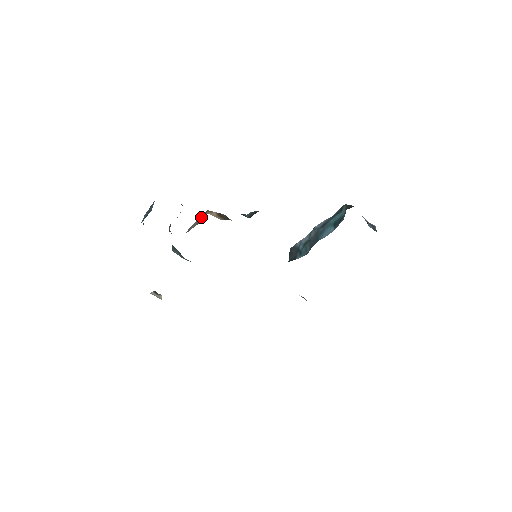
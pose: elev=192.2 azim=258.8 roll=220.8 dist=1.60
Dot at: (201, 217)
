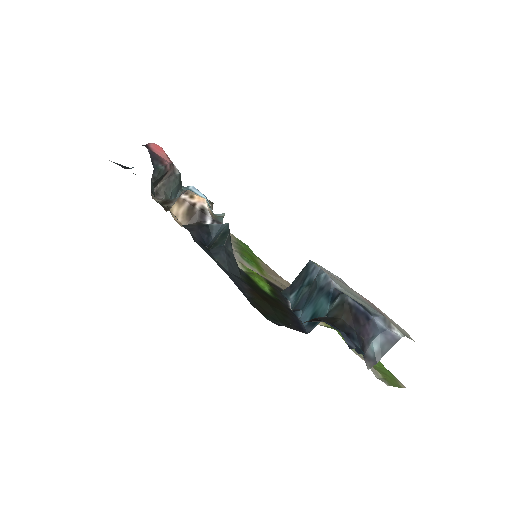
Dot at: occluded
